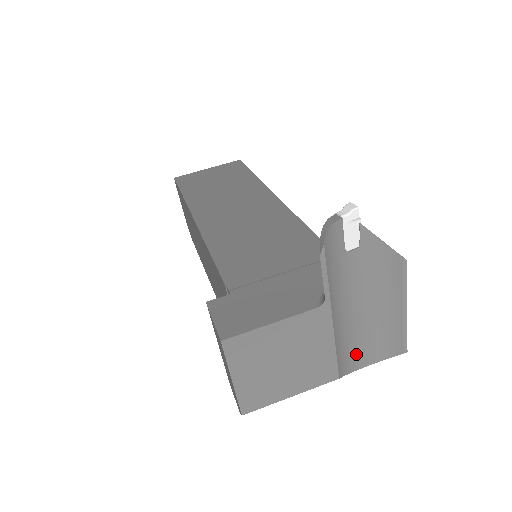
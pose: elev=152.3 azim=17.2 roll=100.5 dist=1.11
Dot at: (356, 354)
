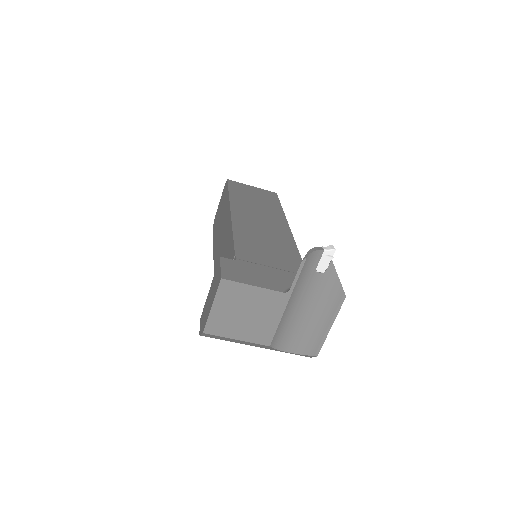
Dot at: (287, 339)
